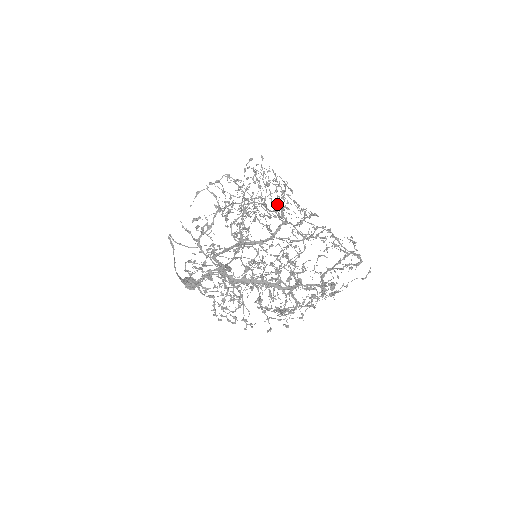
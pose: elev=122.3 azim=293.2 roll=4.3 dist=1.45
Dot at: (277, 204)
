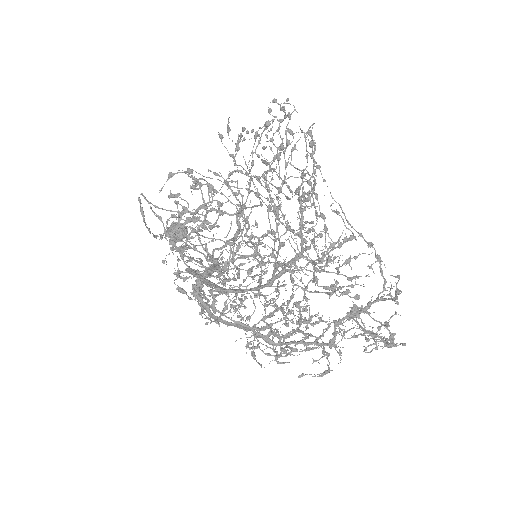
Dot at: (298, 200)
